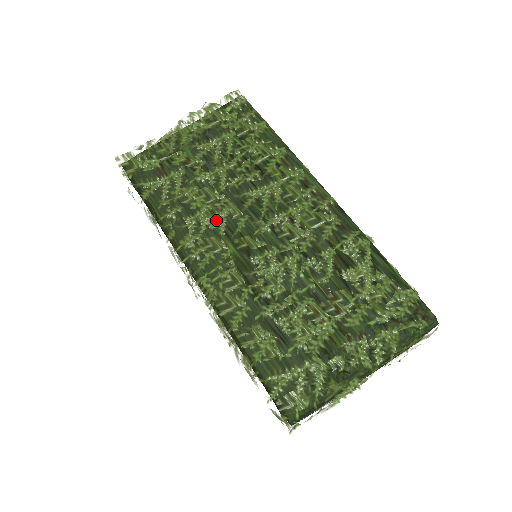
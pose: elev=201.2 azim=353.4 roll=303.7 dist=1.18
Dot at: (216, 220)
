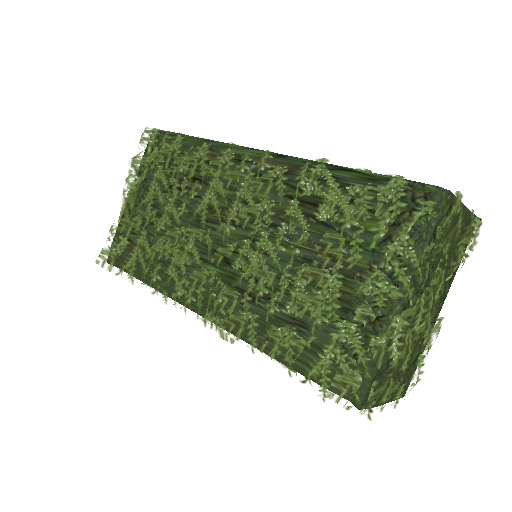
Dot at: (188, 254)
